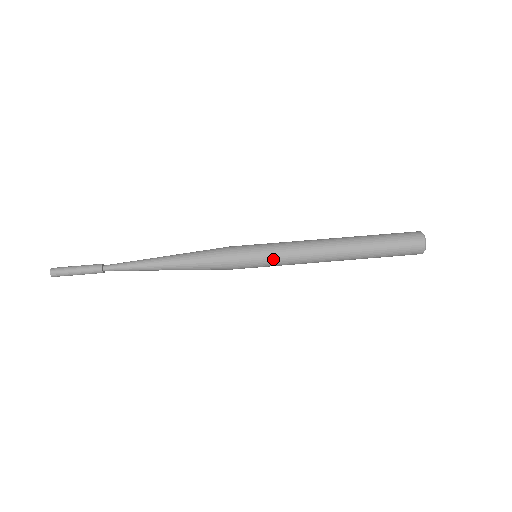
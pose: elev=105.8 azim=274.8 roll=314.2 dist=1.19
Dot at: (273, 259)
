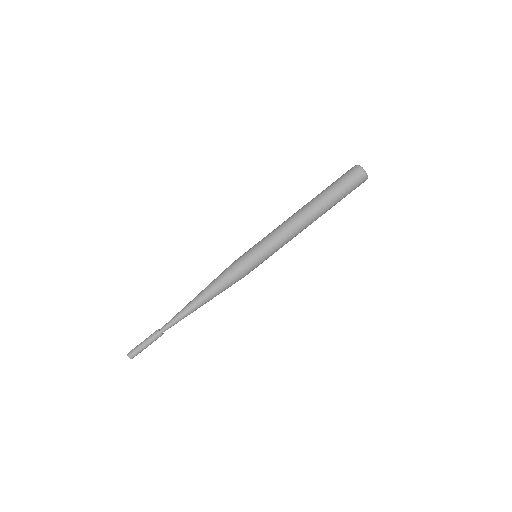
Dot at: (269, 252)
